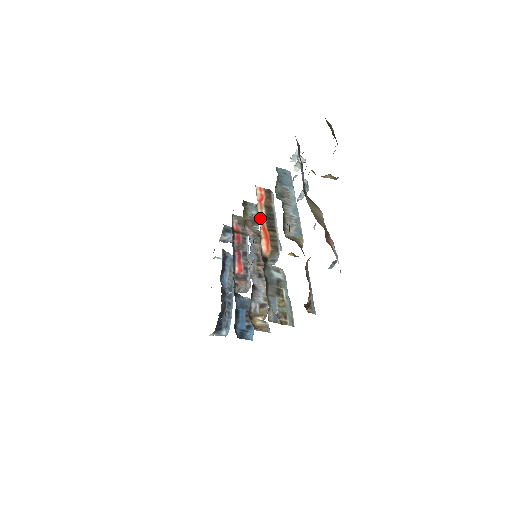
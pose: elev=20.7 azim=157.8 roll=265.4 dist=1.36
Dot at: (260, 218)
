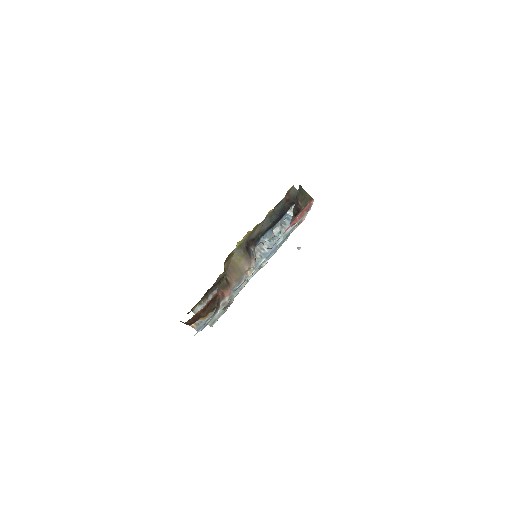
Dot at: occluded
